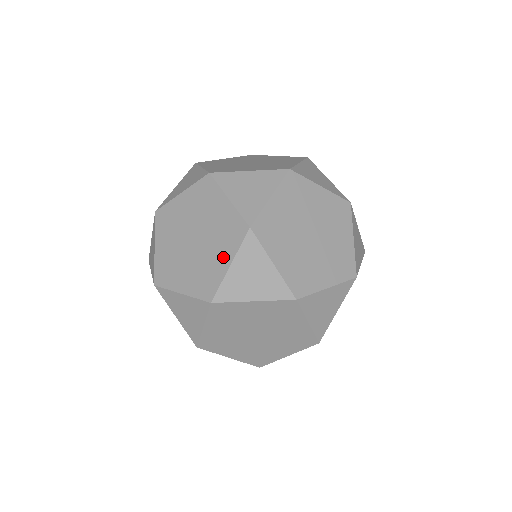
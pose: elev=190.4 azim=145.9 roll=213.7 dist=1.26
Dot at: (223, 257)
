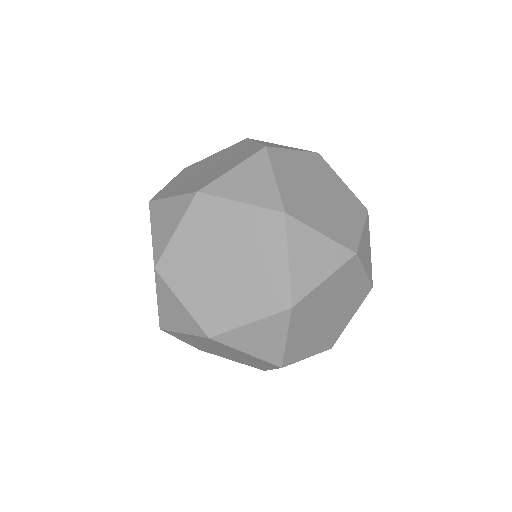
Dot at: occluded
